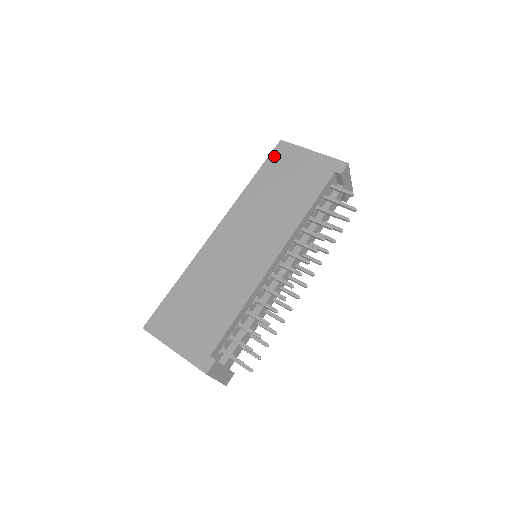
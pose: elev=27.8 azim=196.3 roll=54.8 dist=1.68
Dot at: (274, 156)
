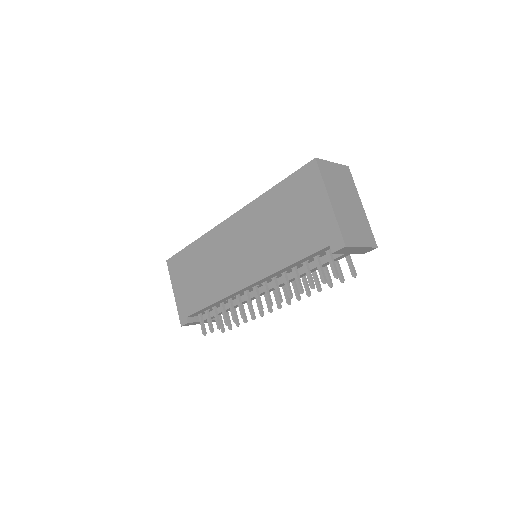
Dot at: (299, 176)
